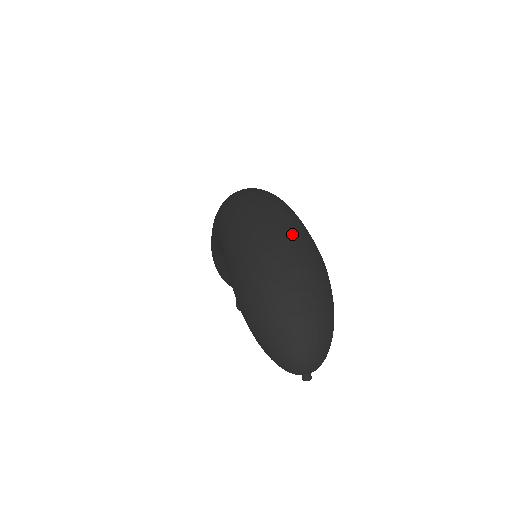
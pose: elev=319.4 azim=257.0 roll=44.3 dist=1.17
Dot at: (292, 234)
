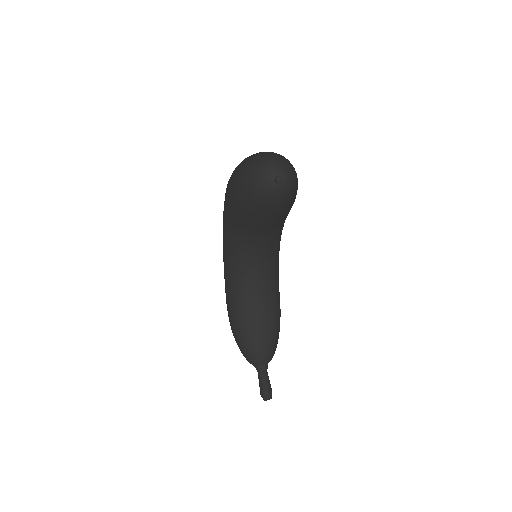
Dot at: occluded
